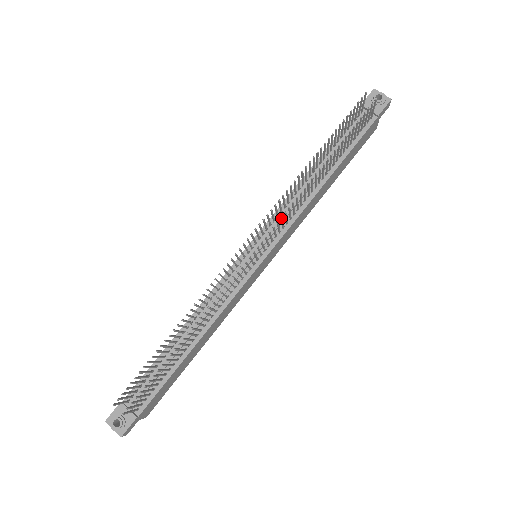
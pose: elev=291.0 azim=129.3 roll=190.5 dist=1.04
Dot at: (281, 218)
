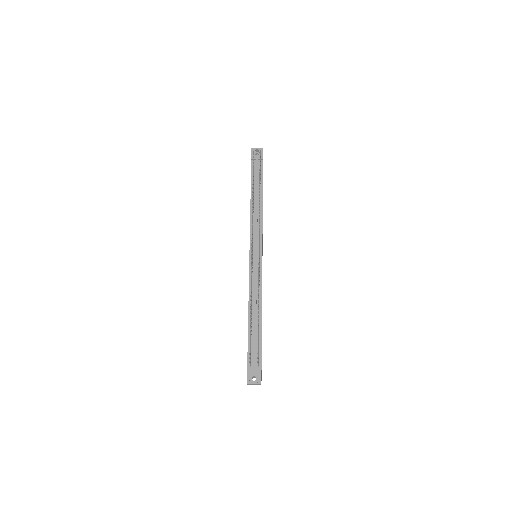
Dot at: (259, 225)
